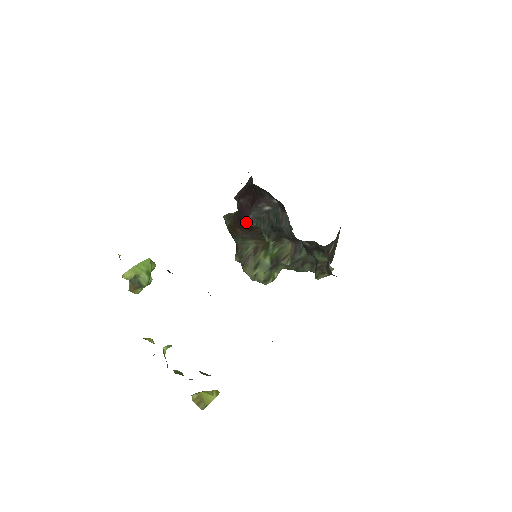
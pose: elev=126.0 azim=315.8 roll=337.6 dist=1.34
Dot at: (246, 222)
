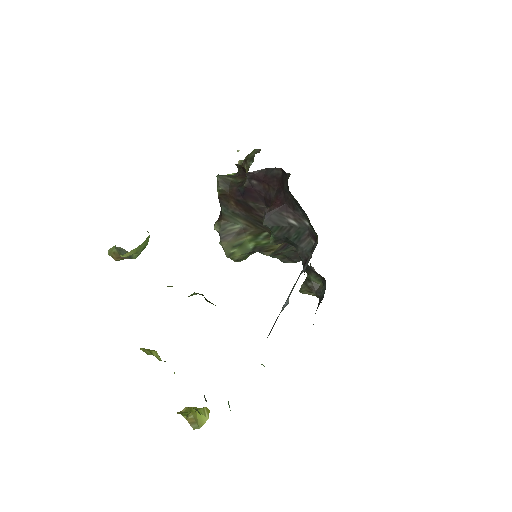
Dot at: (247, 202)
